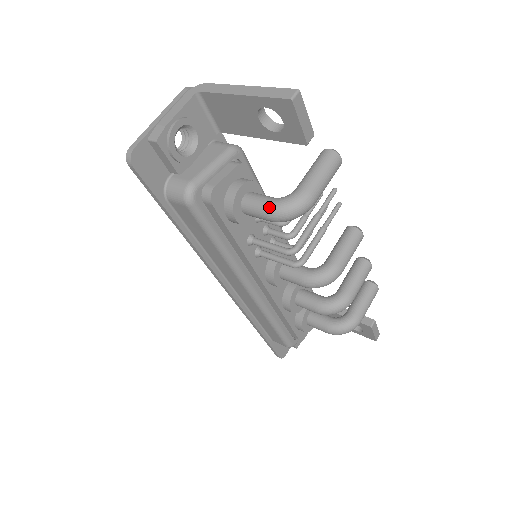
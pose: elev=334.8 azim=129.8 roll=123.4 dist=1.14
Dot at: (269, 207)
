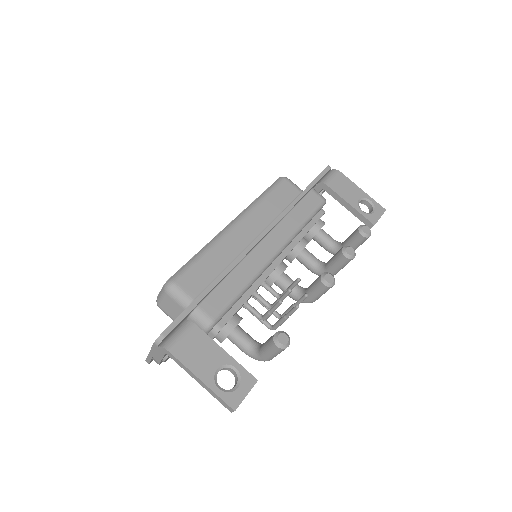
Dot at: occluded
